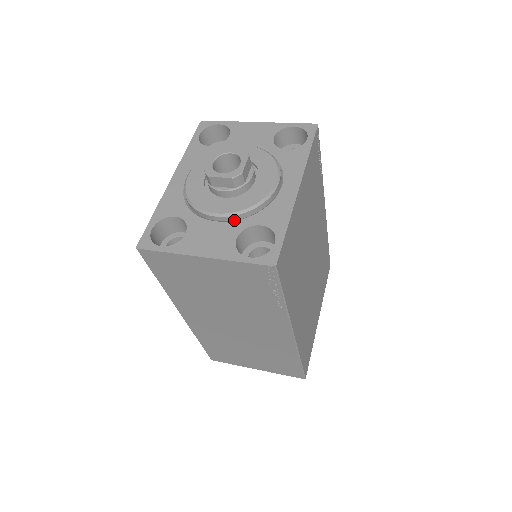
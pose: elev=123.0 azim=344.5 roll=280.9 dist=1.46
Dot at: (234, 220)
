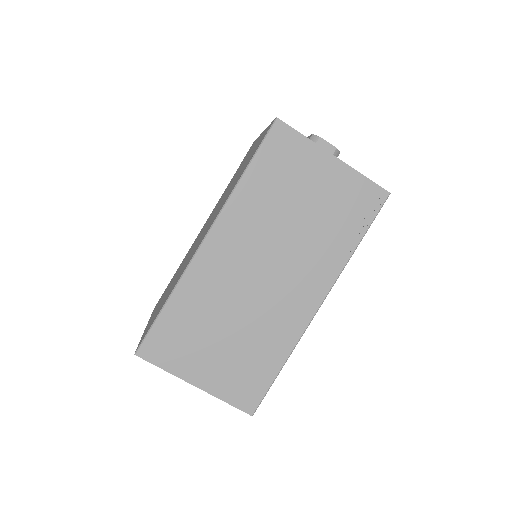
Dot at: occluded
